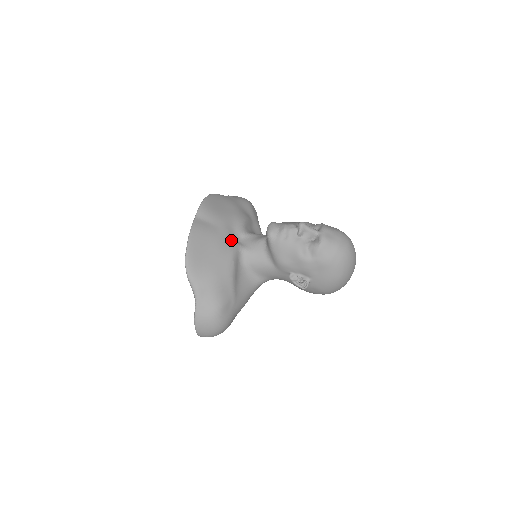
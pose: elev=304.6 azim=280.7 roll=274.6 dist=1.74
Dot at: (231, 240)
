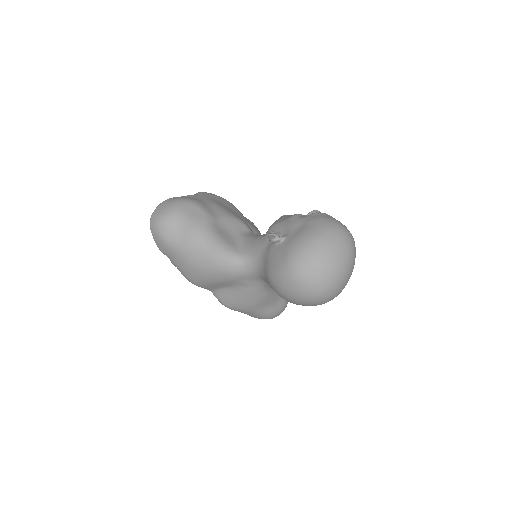
Dot at: (250, 228)
